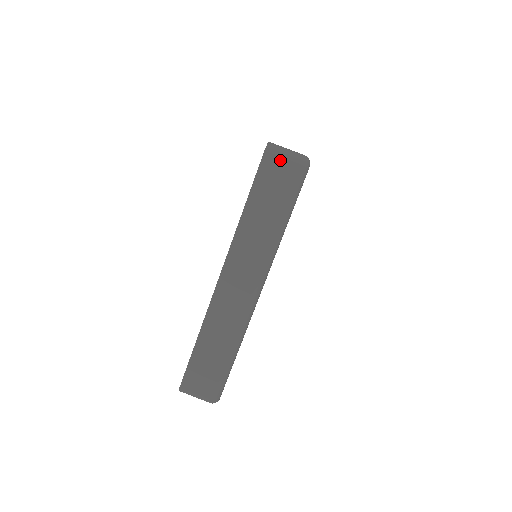
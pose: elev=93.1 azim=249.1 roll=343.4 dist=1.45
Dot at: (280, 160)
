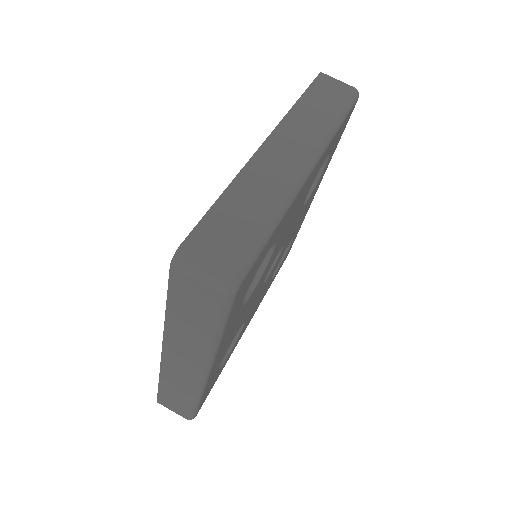
Dot at: (335, 80)
